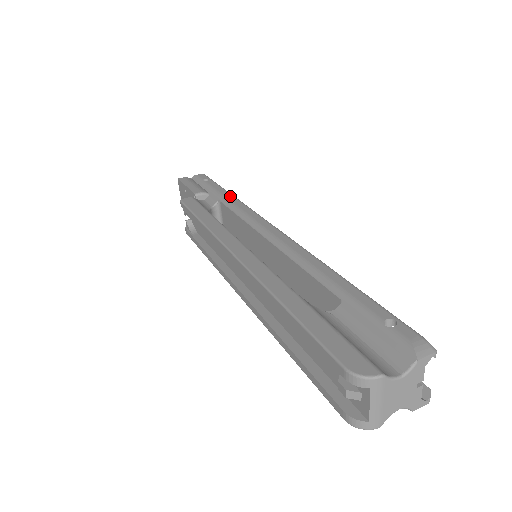
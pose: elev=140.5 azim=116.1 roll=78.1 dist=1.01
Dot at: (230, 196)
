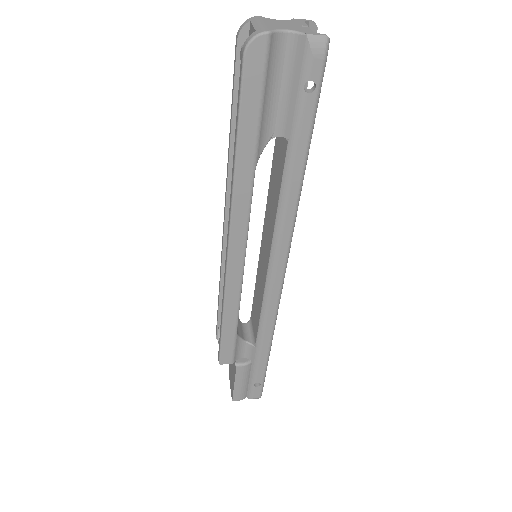
Dot at: occluded
